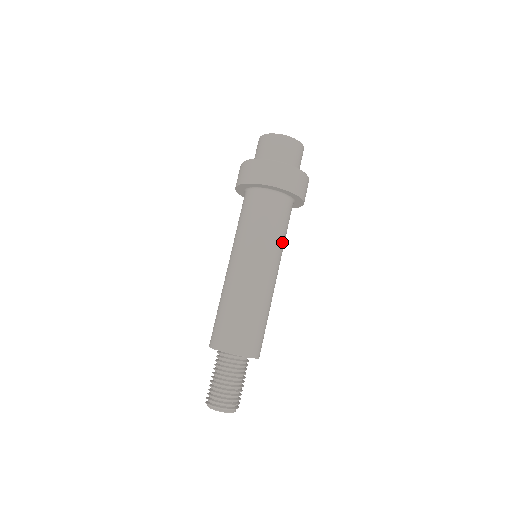
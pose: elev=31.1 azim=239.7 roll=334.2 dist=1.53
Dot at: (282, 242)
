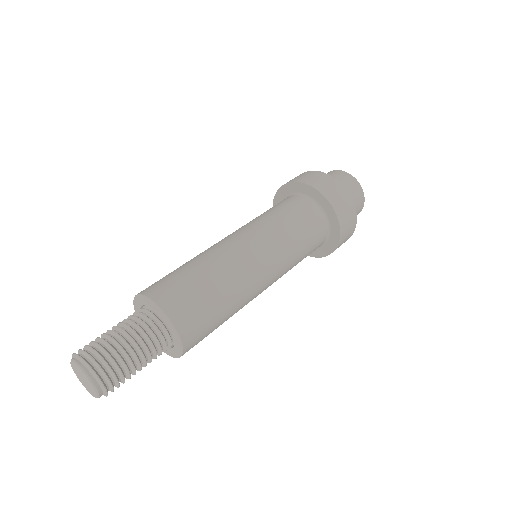
Dot at: (295, 260)
